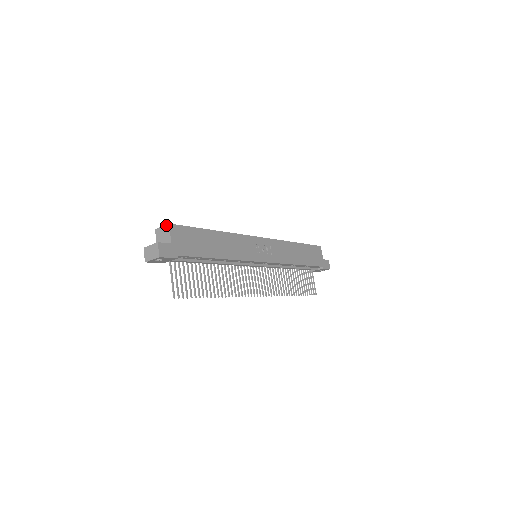
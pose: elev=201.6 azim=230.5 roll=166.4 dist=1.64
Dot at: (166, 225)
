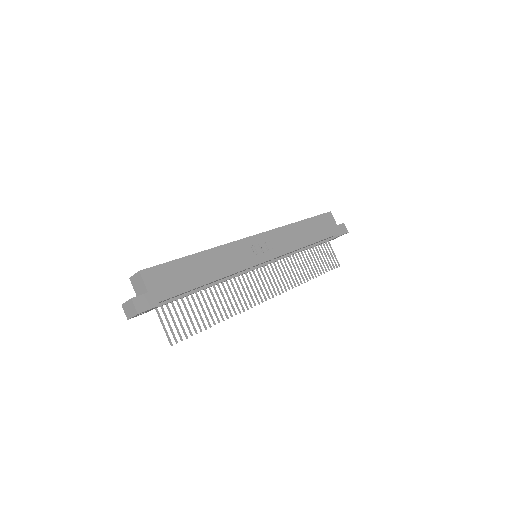
Dot at: (137, 273)
